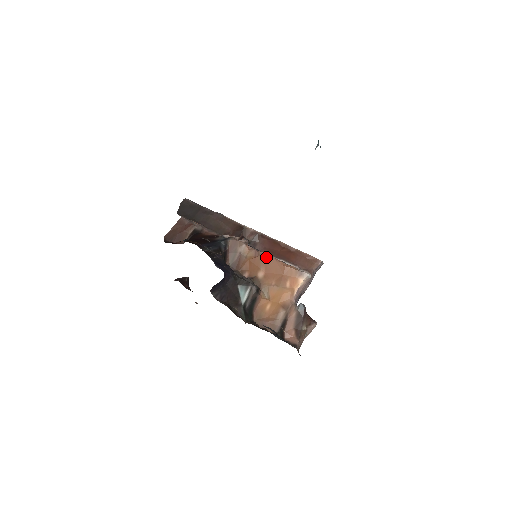
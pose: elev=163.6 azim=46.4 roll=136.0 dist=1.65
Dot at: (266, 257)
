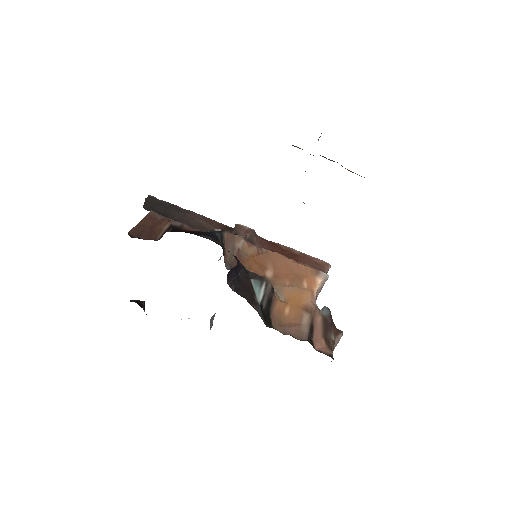
Dot at: (272, 254)
